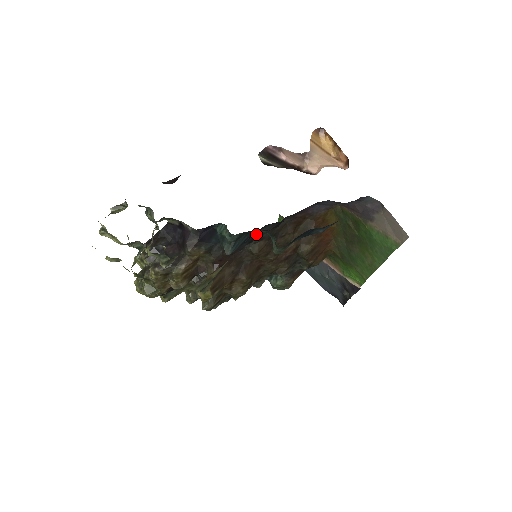
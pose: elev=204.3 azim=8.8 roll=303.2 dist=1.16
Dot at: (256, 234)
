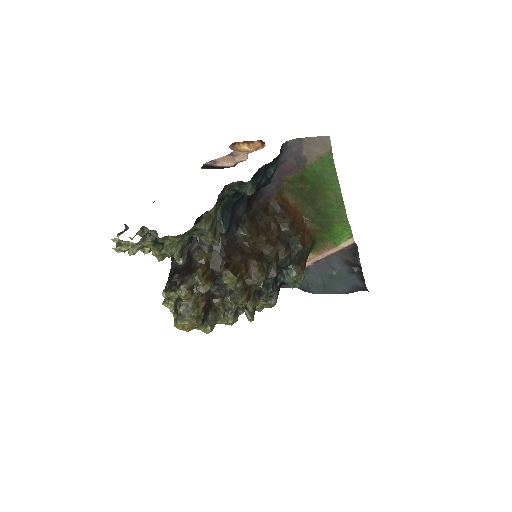
Dot at: (236, 216)
